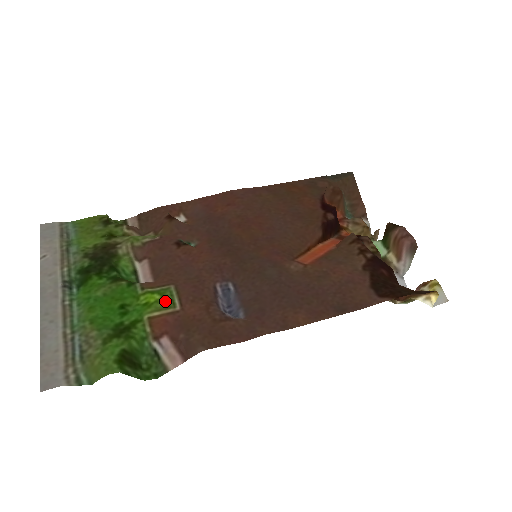
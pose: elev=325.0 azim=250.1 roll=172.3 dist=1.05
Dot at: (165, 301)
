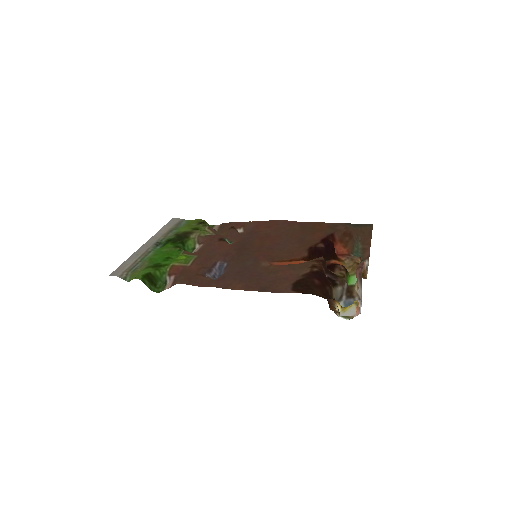
Dot at: (186, 260)
